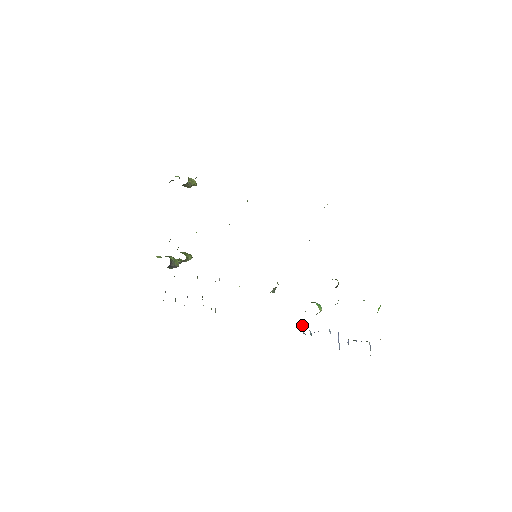
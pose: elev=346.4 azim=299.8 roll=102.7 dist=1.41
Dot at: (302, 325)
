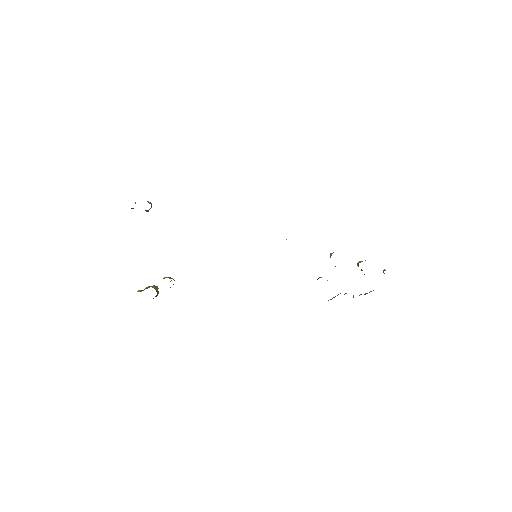
Dot at: occluded
